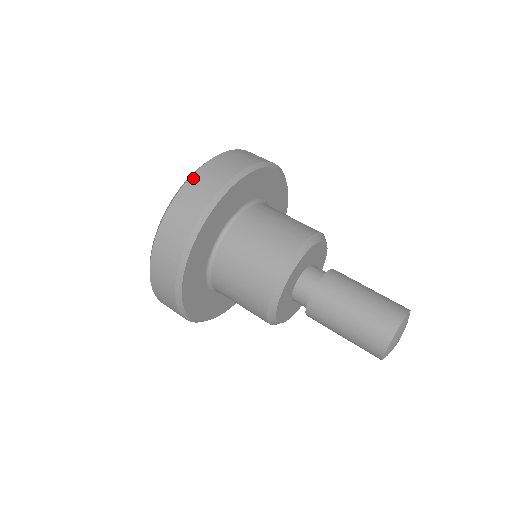
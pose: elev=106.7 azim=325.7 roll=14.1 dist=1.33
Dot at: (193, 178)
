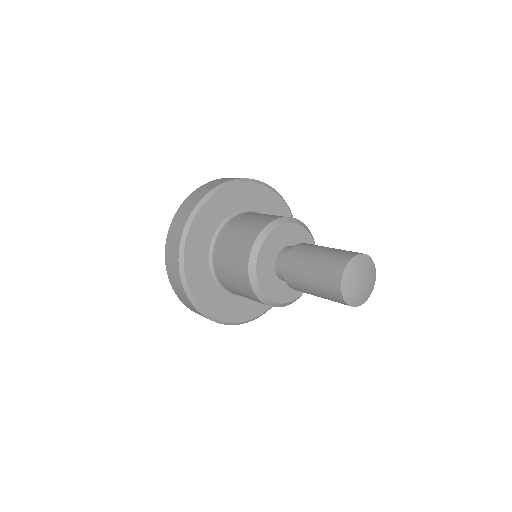
Dot at: (179, 210)
